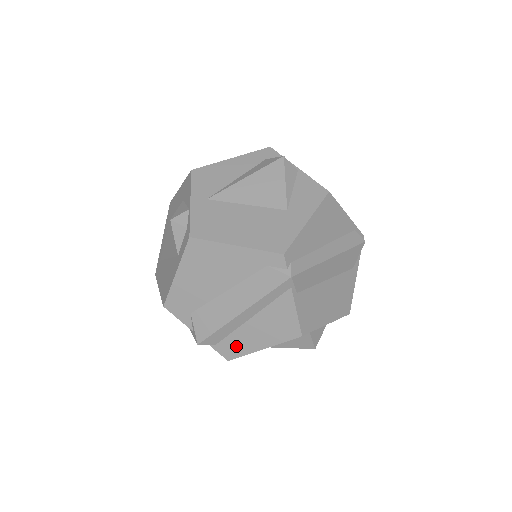
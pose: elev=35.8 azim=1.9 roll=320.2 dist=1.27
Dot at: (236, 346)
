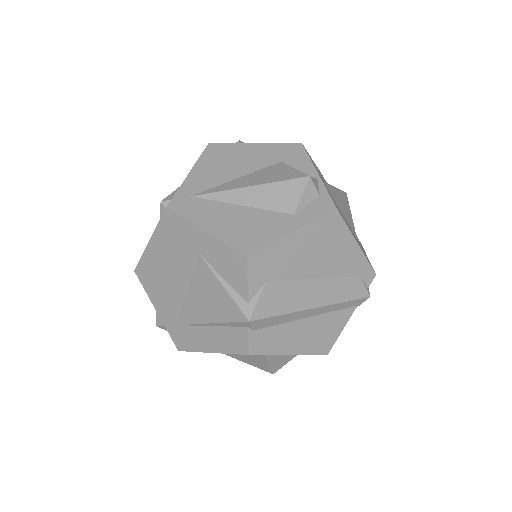
Dot at: (271, 341)
